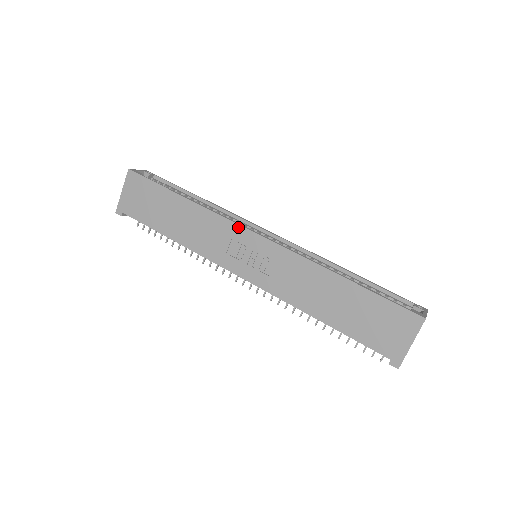
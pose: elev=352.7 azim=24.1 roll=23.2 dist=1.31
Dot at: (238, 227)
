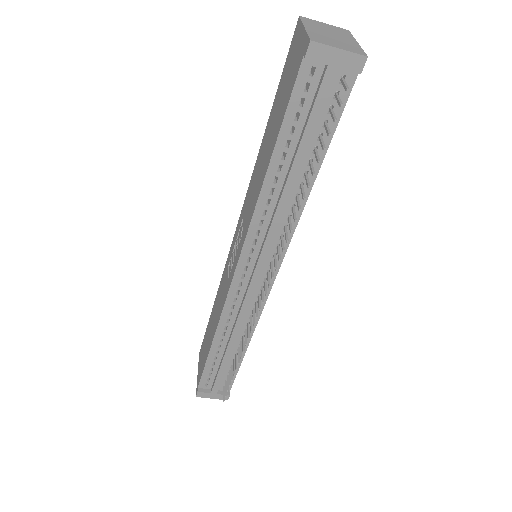
Dot at: (229, 254)
